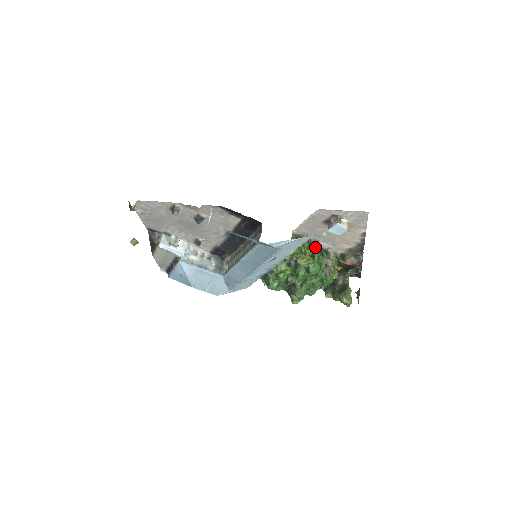
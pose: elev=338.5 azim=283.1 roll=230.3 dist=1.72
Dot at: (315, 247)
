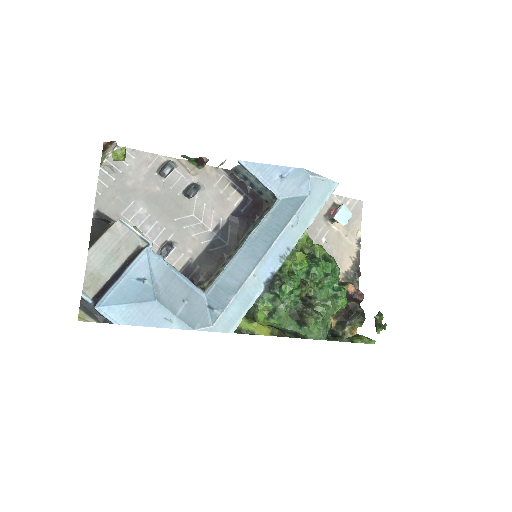
Dot at: occluded
